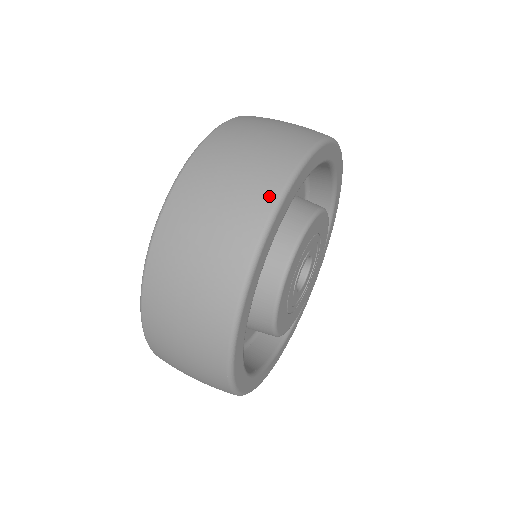
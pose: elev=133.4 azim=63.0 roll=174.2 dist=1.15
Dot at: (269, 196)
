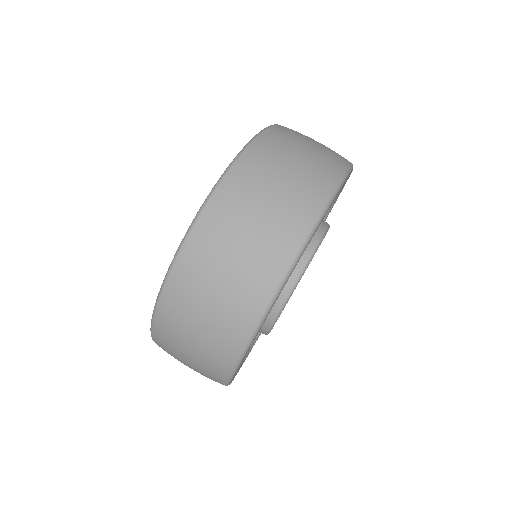
Dot at: (318, 201)
